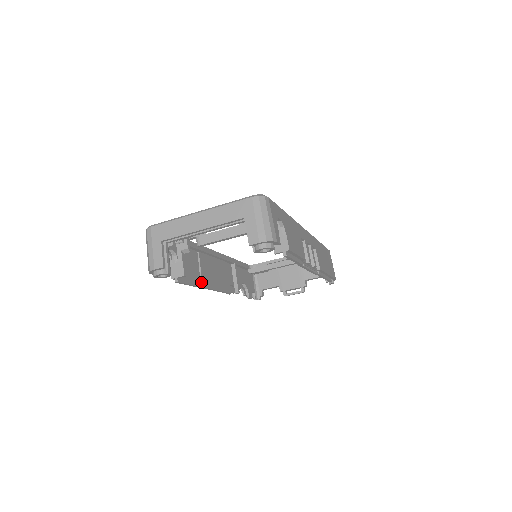
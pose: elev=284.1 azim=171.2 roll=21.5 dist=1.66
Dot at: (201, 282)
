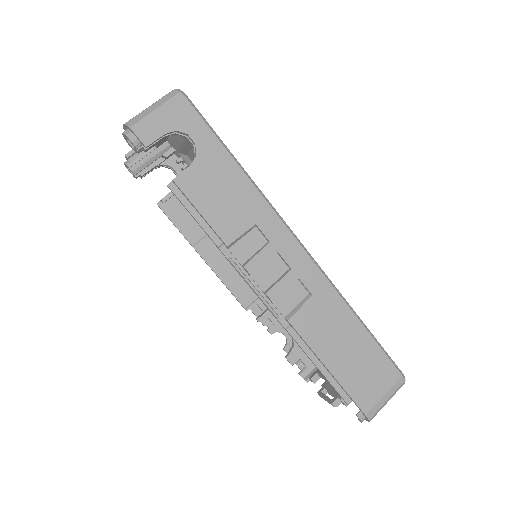
Dot at: (197, 242)
